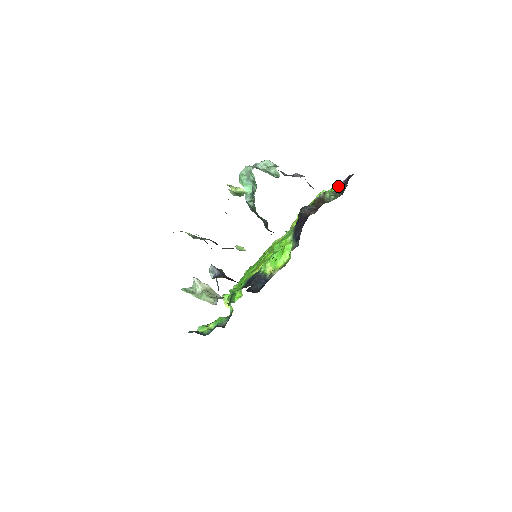
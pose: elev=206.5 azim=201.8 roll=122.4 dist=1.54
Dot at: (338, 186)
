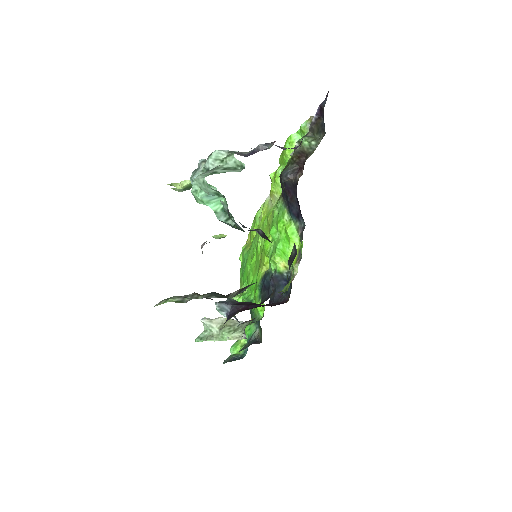
Dot at: (311, 124)
